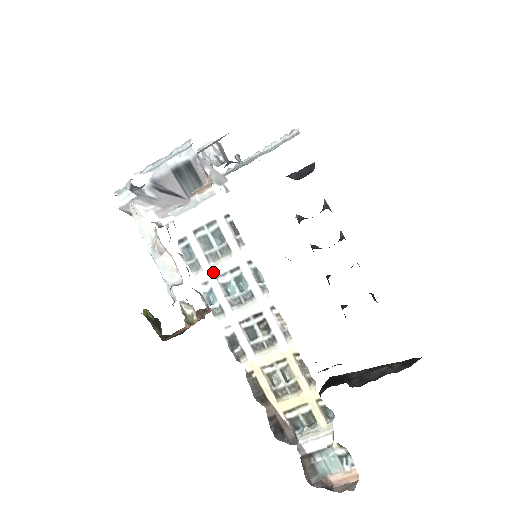
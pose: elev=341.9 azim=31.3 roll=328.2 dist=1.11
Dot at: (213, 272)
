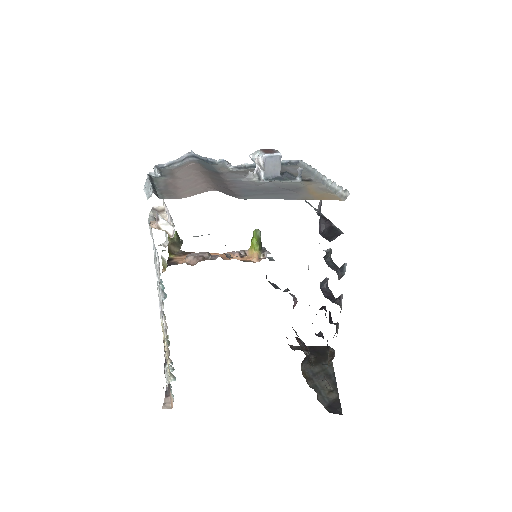
Dot at: (156, 266)
